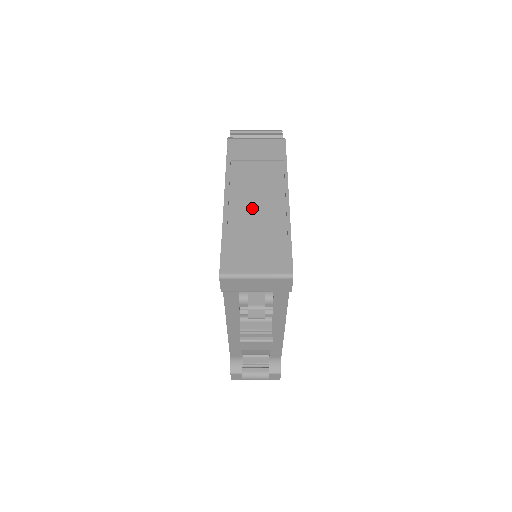
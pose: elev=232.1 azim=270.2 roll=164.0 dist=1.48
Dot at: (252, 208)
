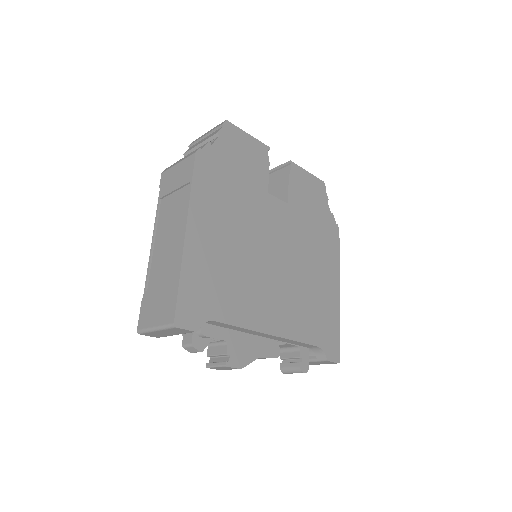
Dot at: (164, 251)
